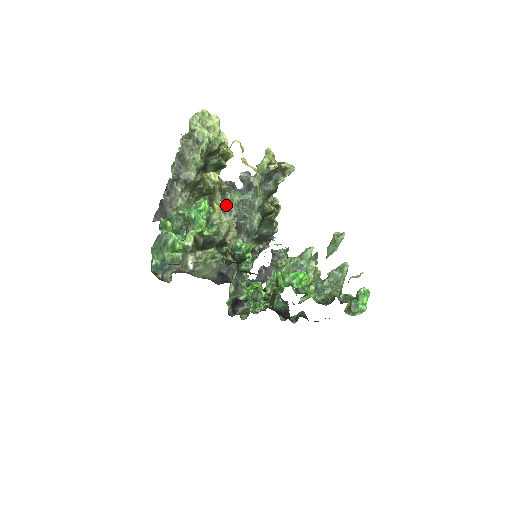
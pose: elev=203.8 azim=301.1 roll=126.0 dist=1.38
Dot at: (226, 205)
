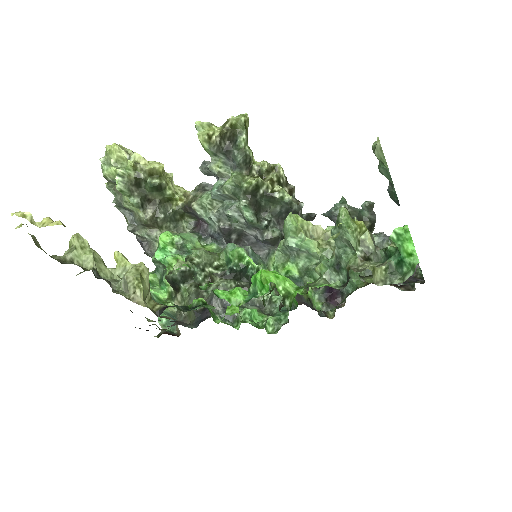
Dot at: (201, 216)
